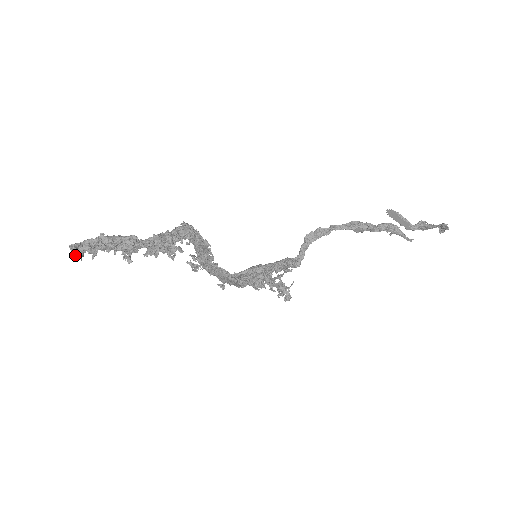
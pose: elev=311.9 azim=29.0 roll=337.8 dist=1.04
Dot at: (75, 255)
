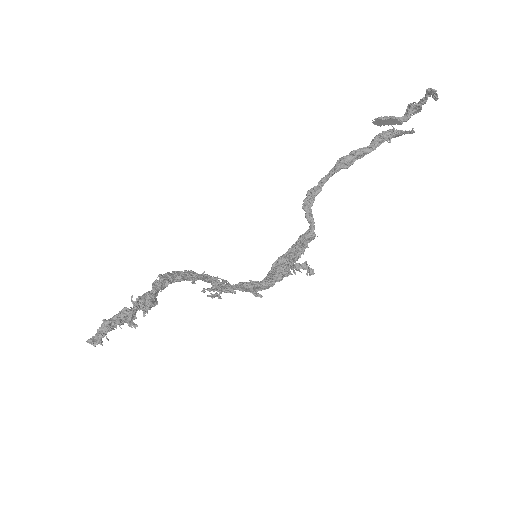
Dot at: (94, 345)
